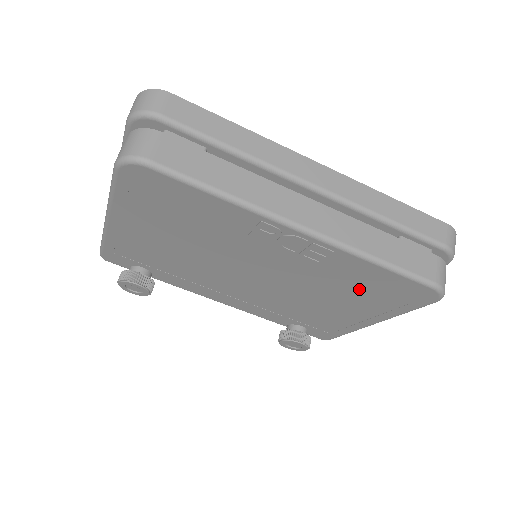
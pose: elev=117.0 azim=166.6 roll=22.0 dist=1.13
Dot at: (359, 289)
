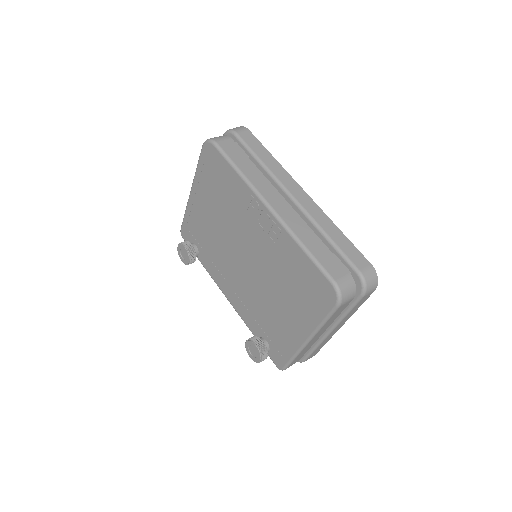
Dot at: (295, 282)
